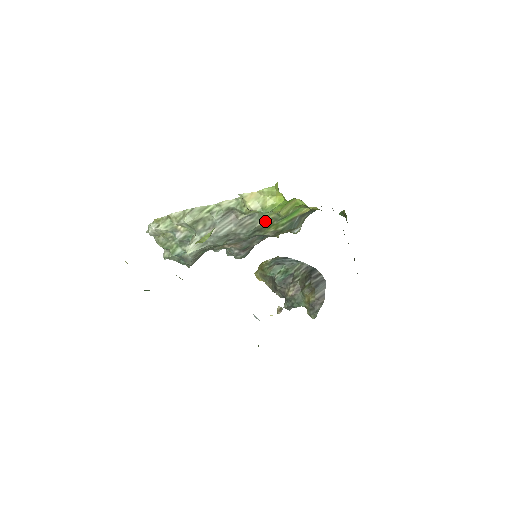
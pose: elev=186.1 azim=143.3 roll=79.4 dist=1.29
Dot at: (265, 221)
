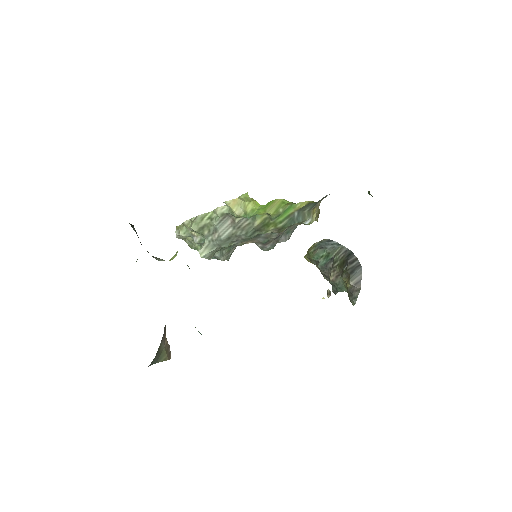
Dot at: (260, 221)
